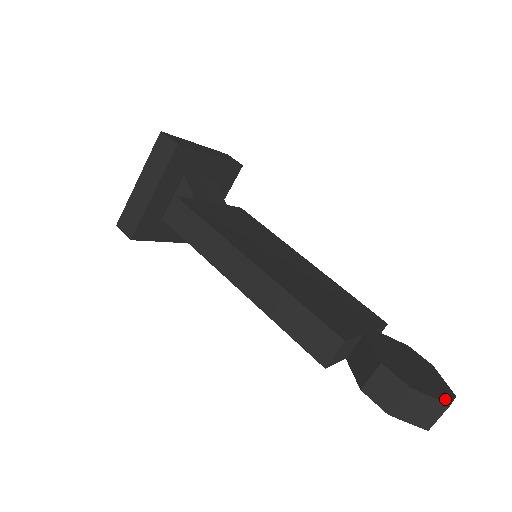
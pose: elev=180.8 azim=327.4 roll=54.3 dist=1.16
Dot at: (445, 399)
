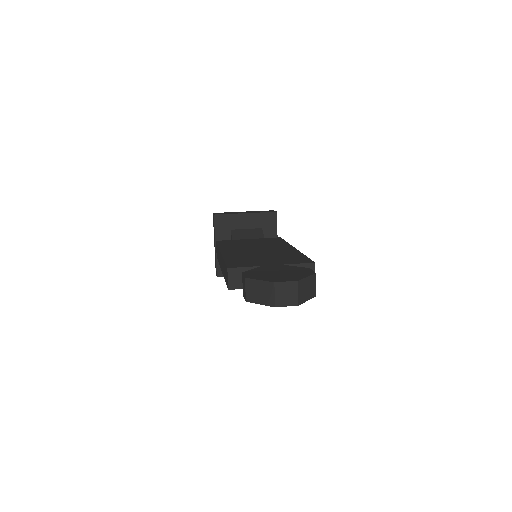
Dot at: (275, 281)
